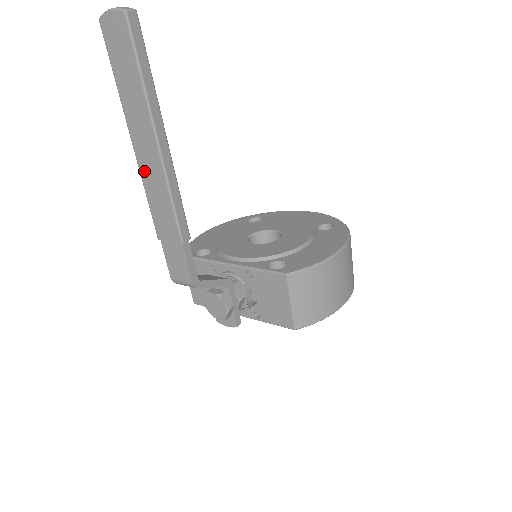
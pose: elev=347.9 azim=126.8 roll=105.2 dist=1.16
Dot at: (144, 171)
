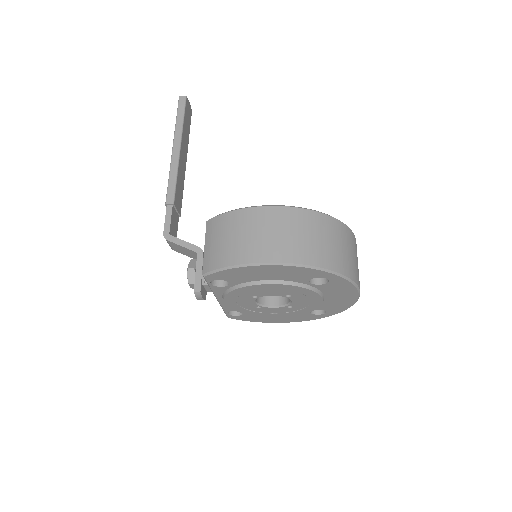
Dot at: occluded
